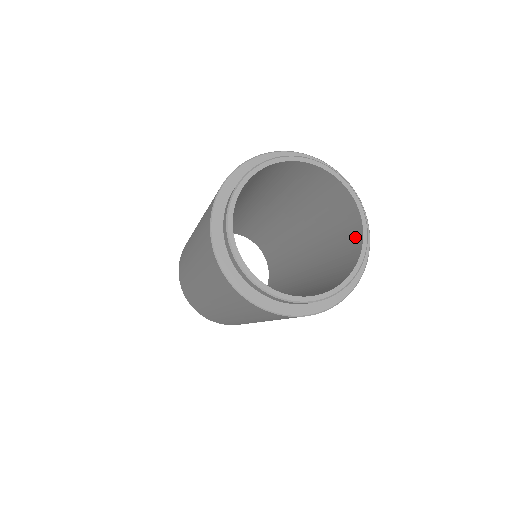
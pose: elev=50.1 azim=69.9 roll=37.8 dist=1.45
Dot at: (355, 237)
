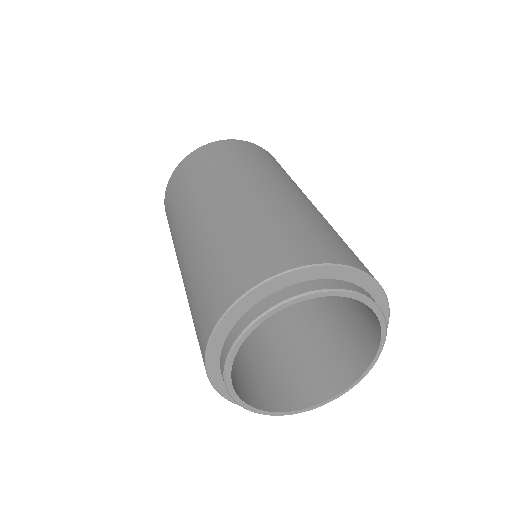
Dot at: (371, 329)
